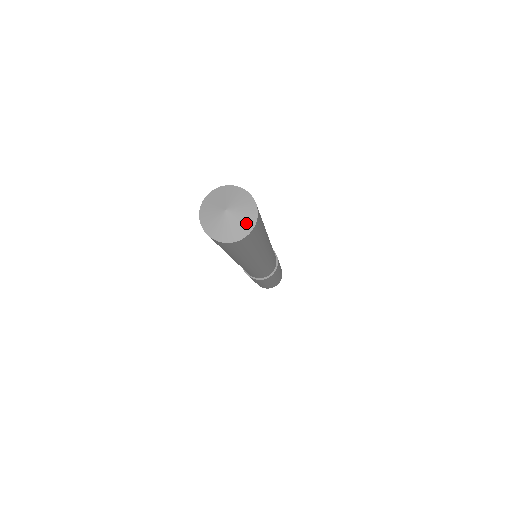
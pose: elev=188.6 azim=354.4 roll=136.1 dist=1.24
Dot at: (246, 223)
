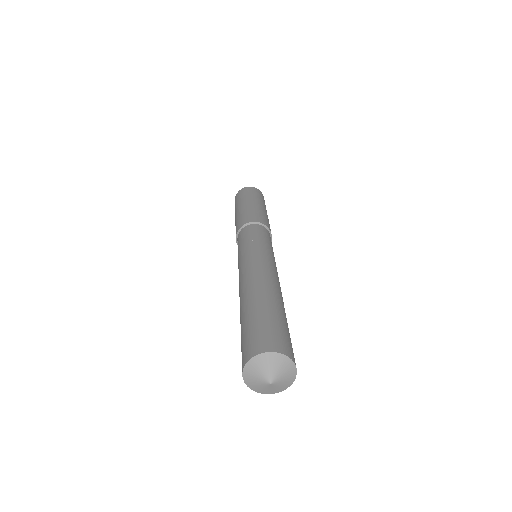
Dot at: (289, 373)
